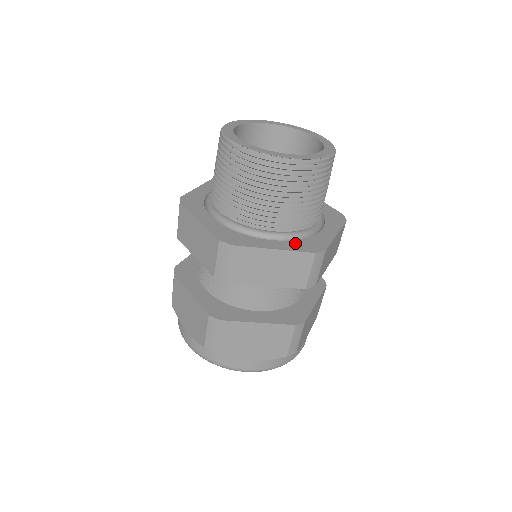
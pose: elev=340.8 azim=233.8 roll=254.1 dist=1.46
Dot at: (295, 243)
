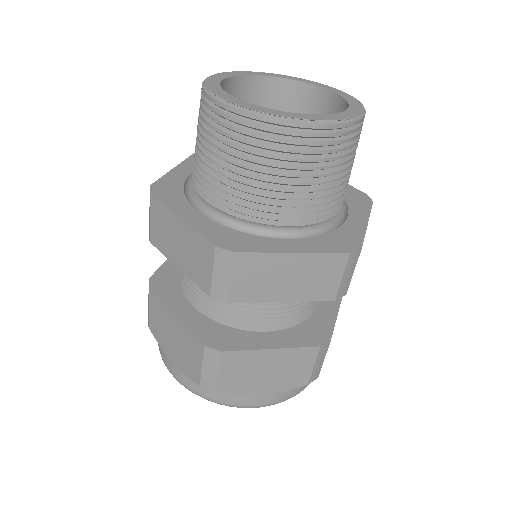
Dot at: (217, 227)
